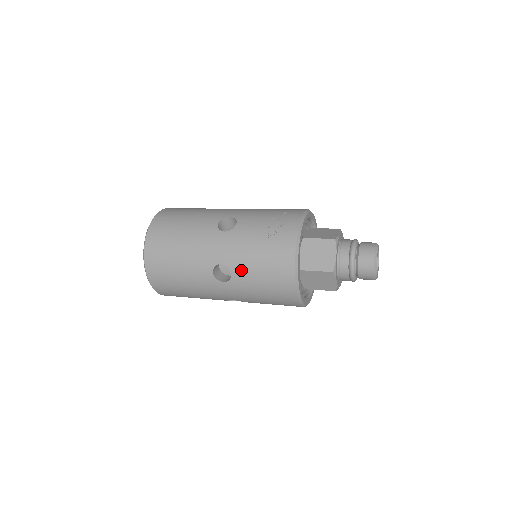
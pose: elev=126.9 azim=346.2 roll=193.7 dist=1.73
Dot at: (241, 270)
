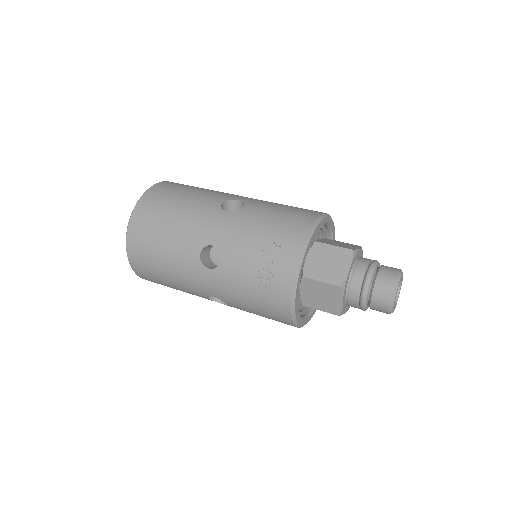
Dot at: (236, 306)
